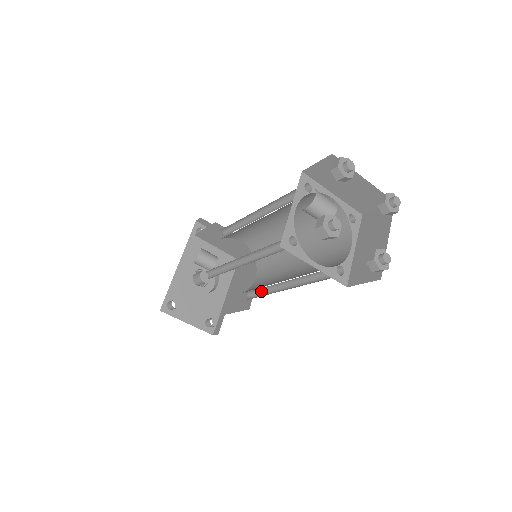
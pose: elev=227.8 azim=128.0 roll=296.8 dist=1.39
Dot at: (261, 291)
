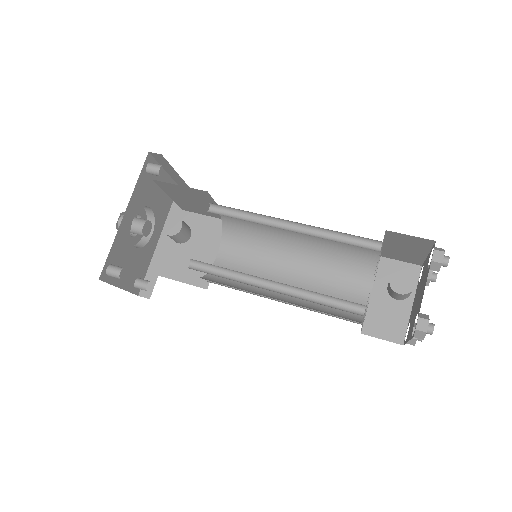
Dot at: occluded
